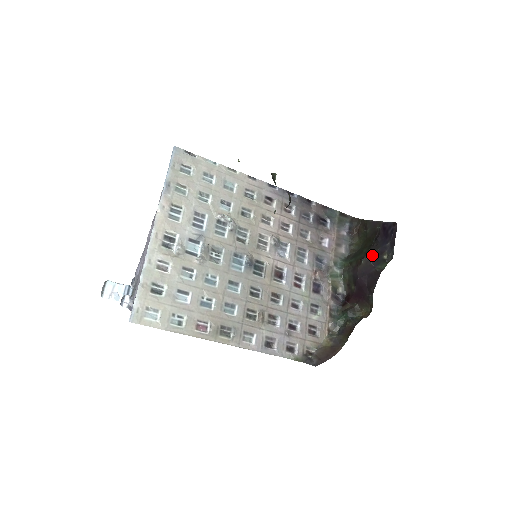
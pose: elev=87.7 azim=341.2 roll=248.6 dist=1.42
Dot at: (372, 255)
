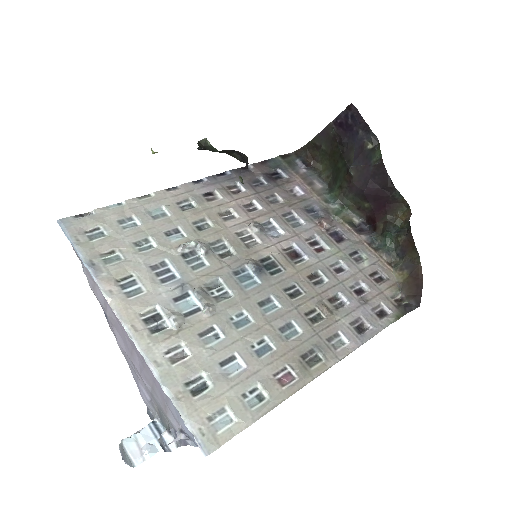
Dot at: (354, 159)
